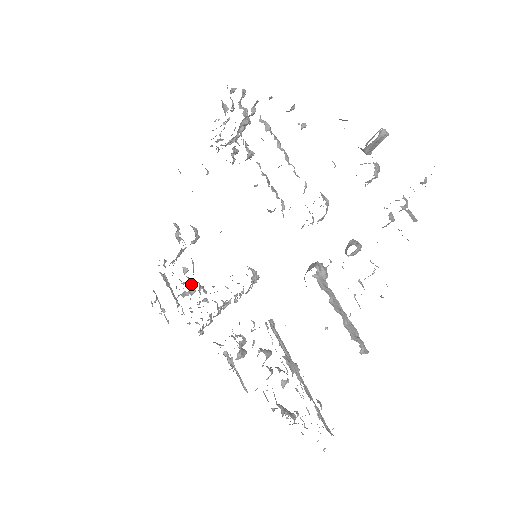
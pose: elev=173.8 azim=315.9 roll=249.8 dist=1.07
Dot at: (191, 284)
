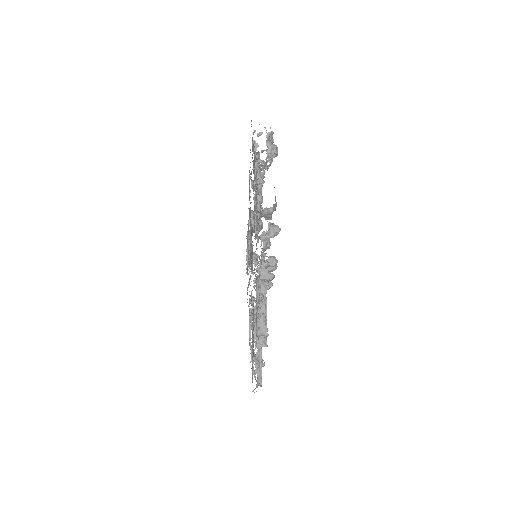
Dot at: (249, 256)
